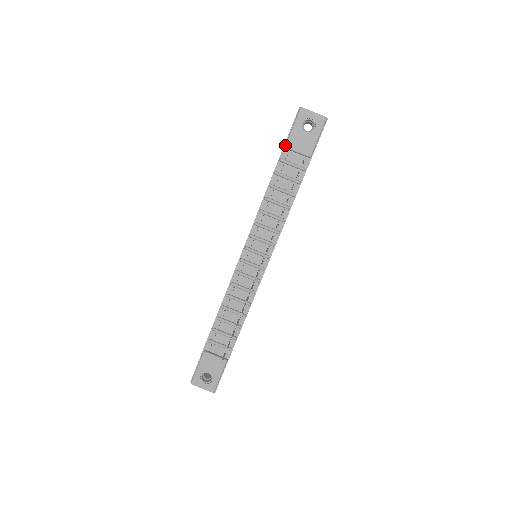
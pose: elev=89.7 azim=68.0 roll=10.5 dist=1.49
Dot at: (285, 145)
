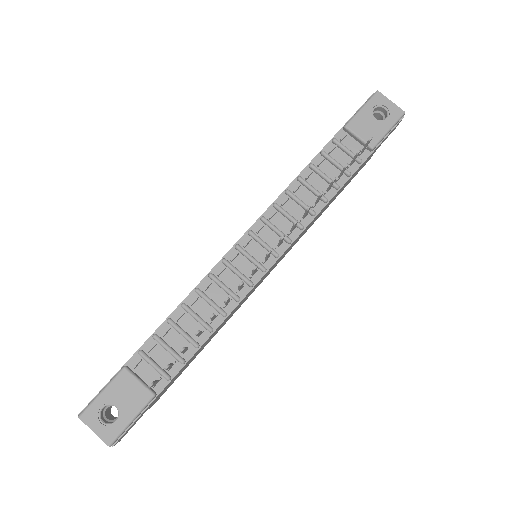
Dot at: (345, 124)
